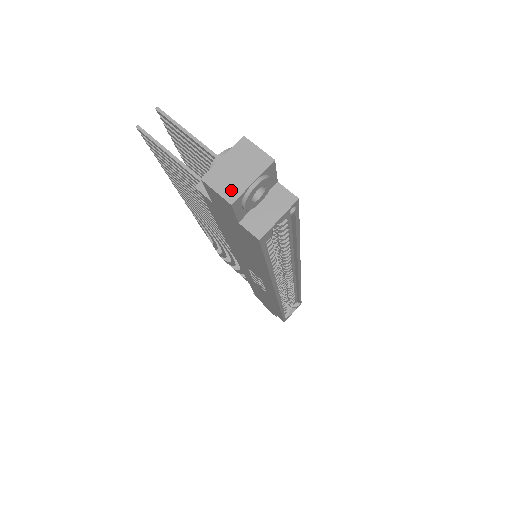
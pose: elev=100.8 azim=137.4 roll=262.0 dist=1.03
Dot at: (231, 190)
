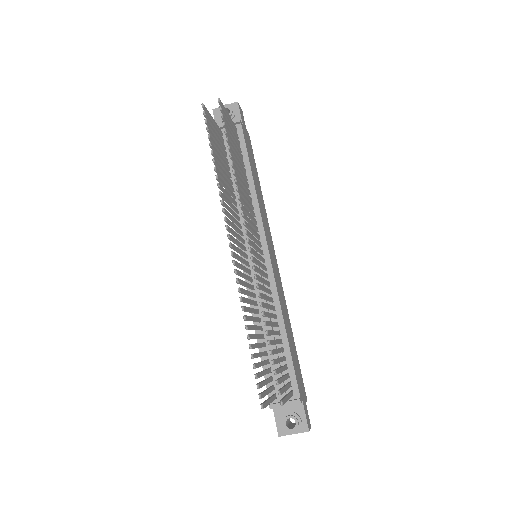
Dot at: occluded
